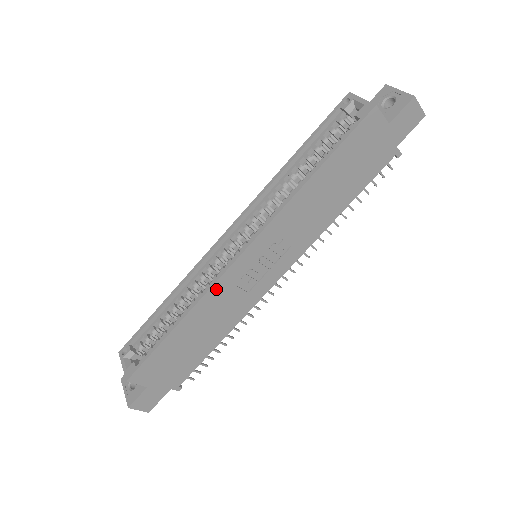
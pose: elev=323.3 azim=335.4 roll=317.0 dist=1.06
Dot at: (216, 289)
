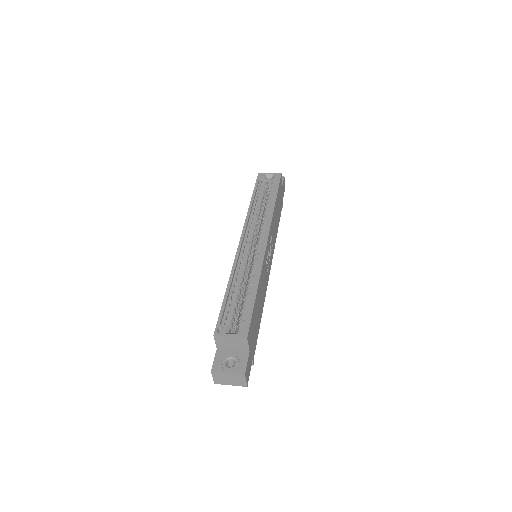
Dot at: (263, 264)
